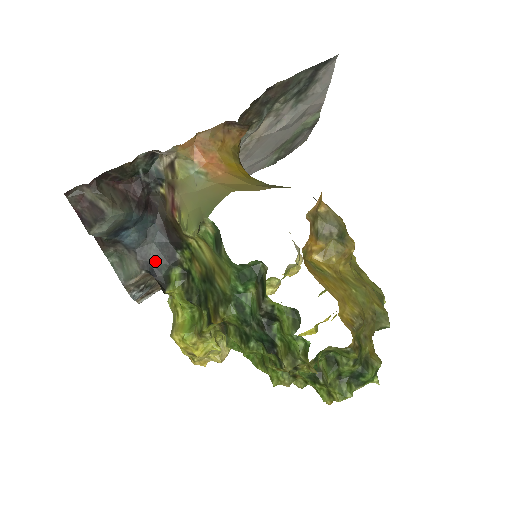
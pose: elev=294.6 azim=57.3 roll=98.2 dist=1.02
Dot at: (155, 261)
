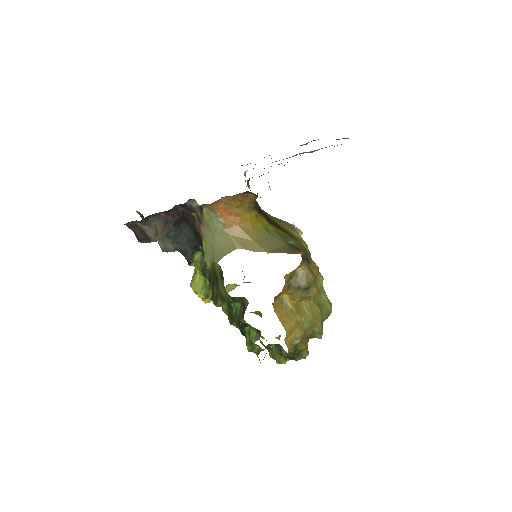
Dot at: (185, 246)
